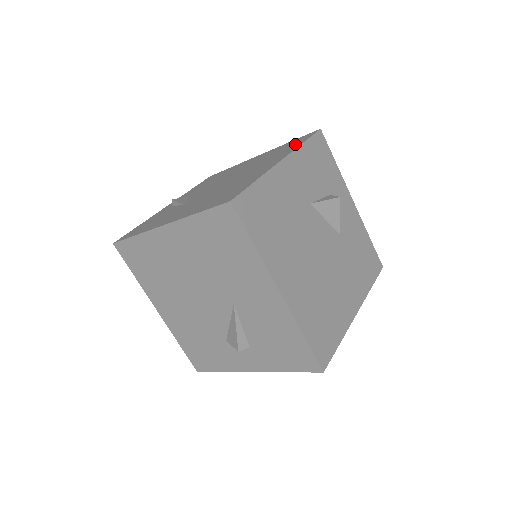
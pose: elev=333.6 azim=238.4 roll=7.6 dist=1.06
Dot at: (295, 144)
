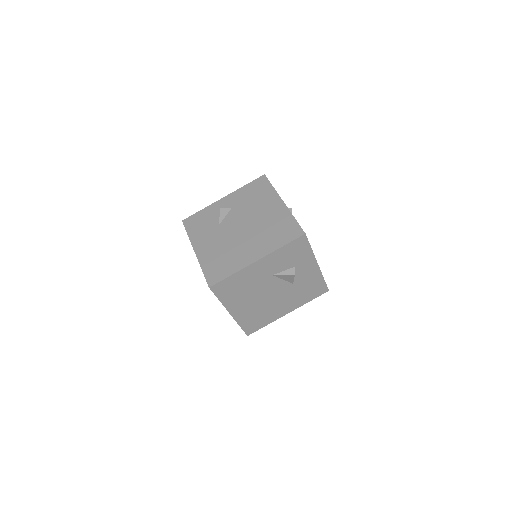
Dot at: (283, 238)
